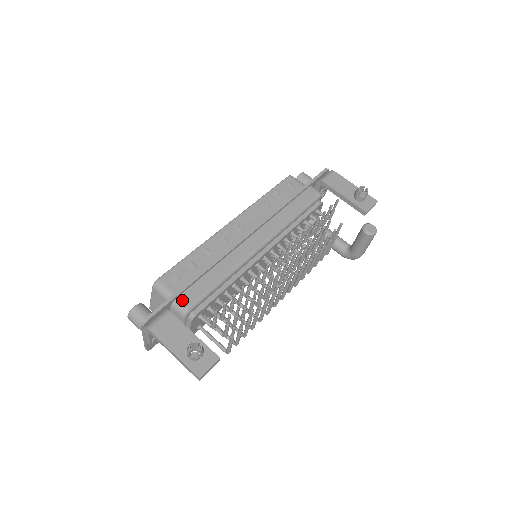
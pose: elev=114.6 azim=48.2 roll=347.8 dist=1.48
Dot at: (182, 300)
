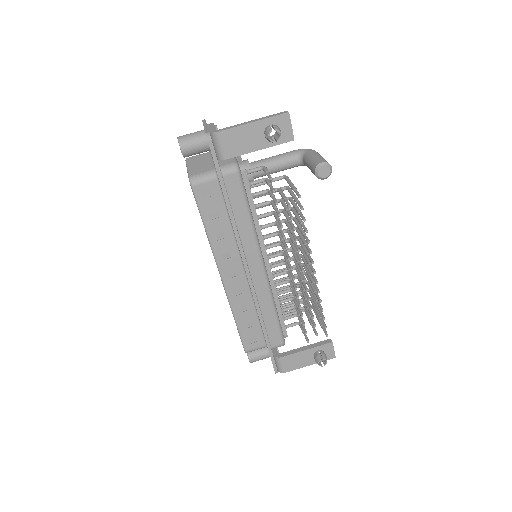
Dot at: (275, 345)
